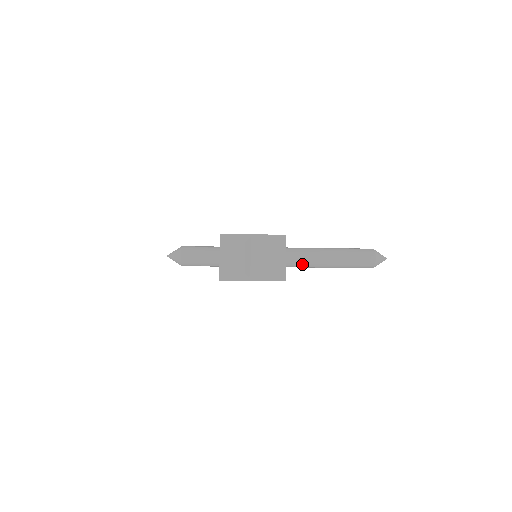
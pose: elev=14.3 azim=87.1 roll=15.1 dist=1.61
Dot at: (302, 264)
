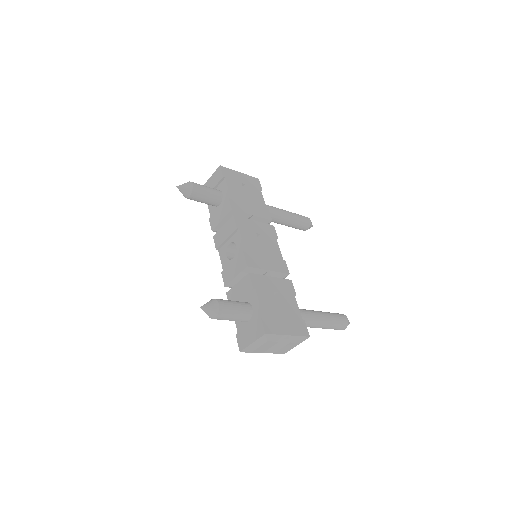
Dot at: occluded
